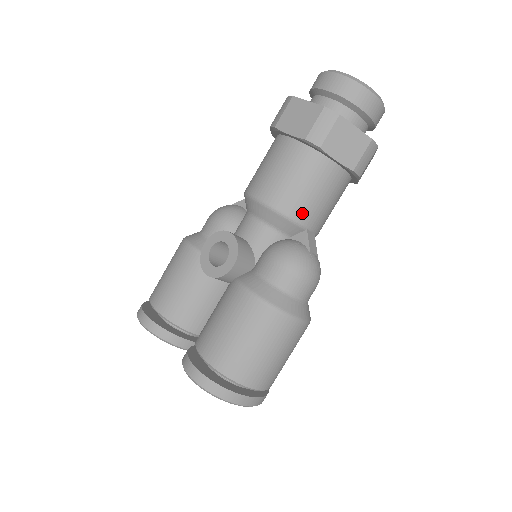
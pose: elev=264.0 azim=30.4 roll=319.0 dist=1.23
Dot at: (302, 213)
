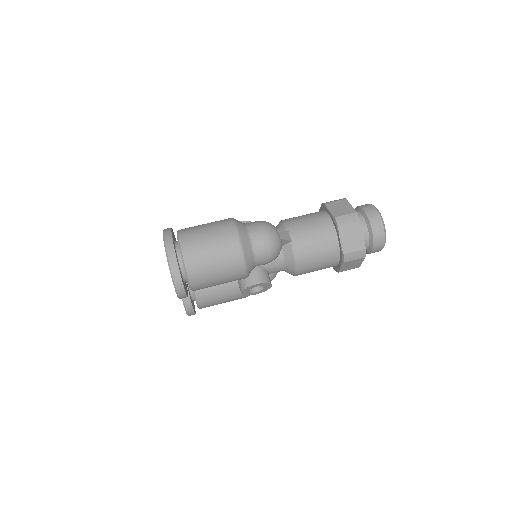
Dot at: (293, 223)
